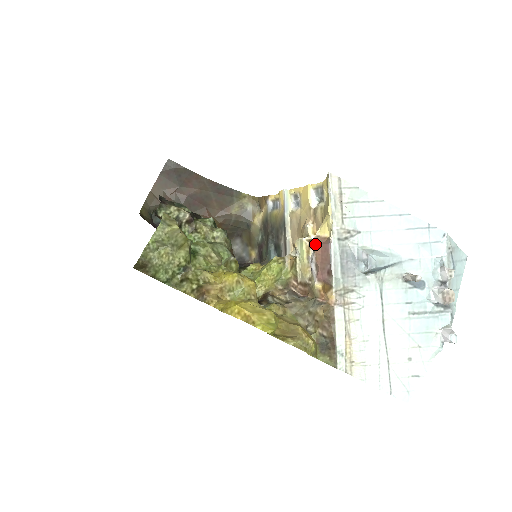
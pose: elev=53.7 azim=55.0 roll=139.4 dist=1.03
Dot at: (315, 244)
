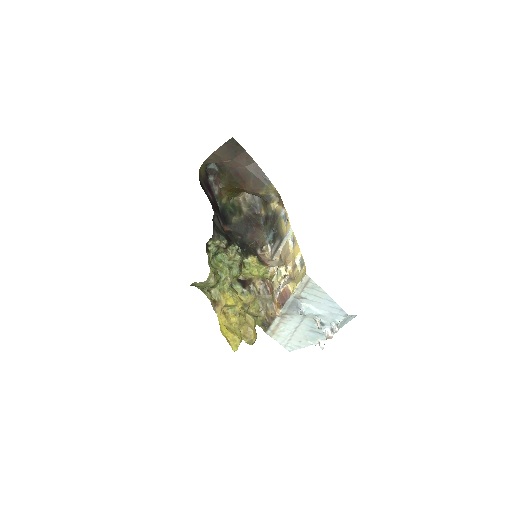
Dot at: (283, 289)
